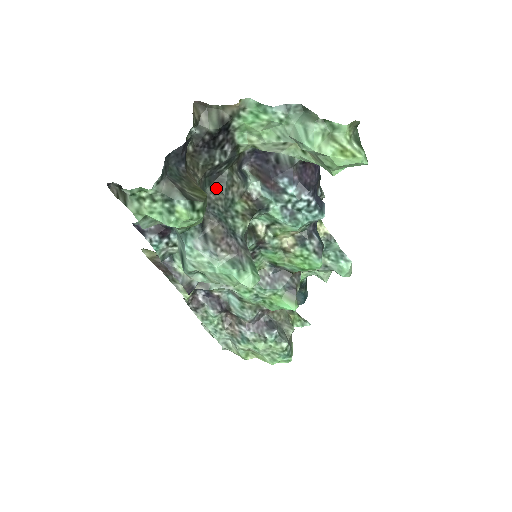
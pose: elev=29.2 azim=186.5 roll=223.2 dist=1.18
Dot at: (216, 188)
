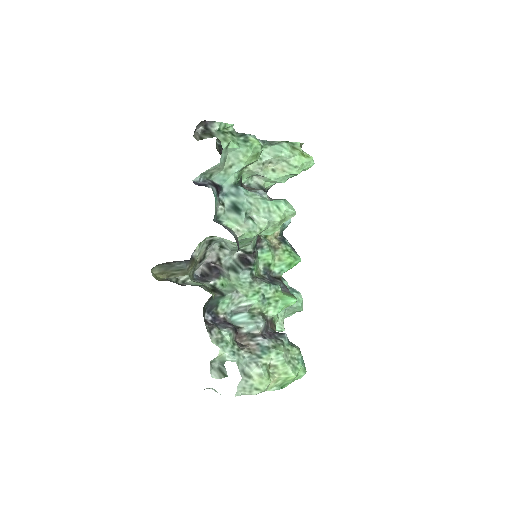
Dot at: occluded
